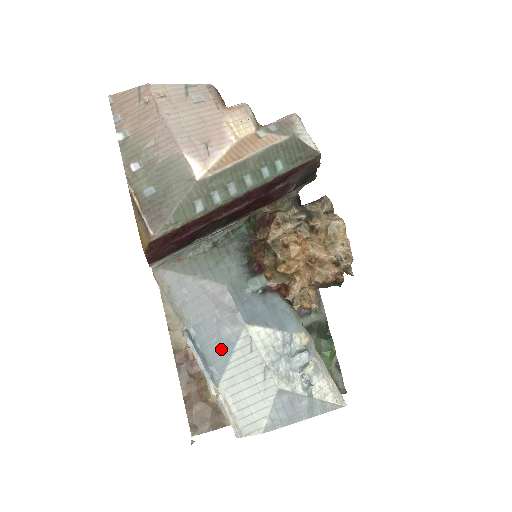
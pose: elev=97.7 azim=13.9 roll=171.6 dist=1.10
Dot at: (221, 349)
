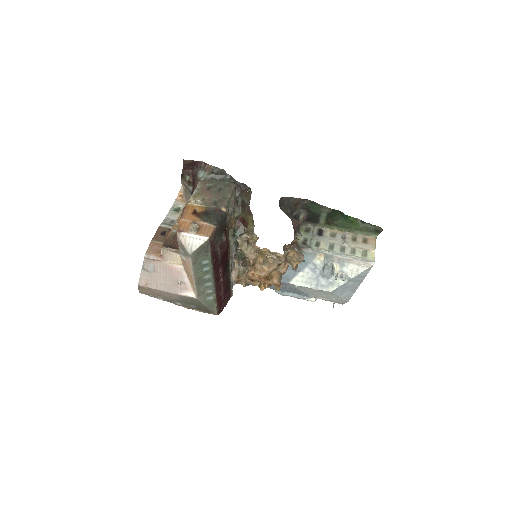
Dot at: (294, 290)
